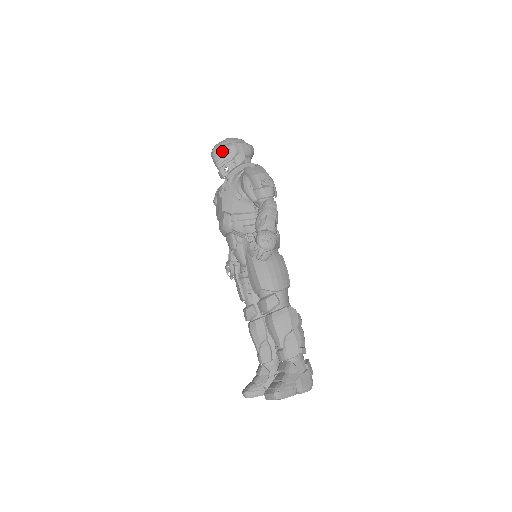
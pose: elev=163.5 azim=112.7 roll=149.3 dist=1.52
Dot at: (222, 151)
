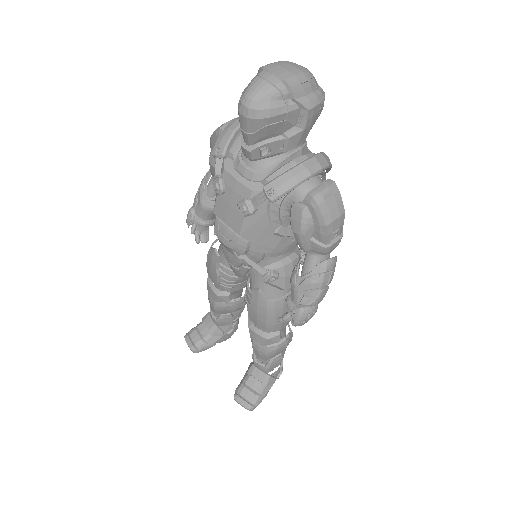
Dot at: (271, 121)
